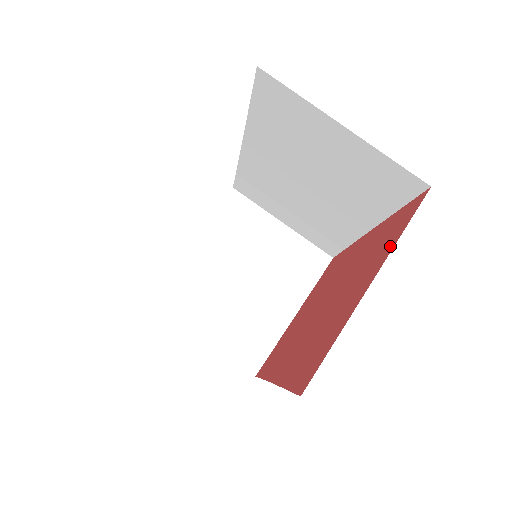
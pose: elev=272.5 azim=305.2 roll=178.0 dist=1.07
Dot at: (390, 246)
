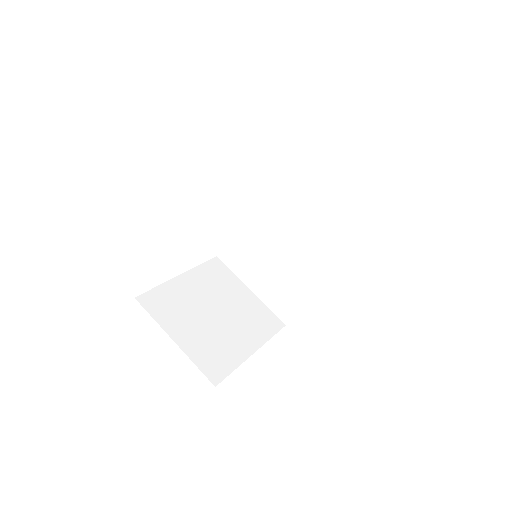
Dot at: occluded
